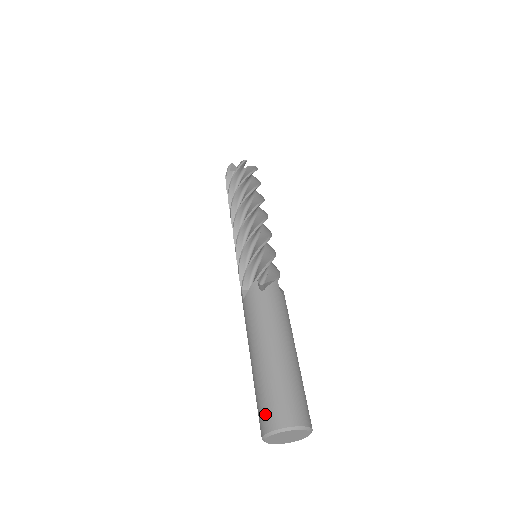
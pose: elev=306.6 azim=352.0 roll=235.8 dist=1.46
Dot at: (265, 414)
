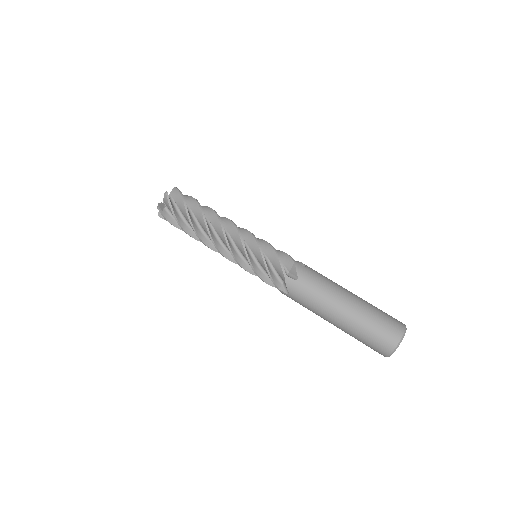
Dot at: (390, 329)
